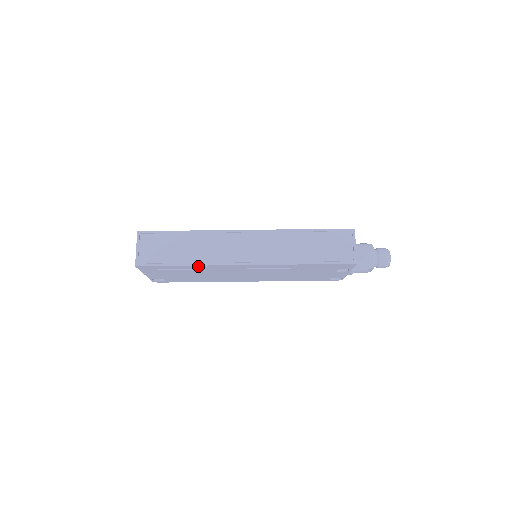
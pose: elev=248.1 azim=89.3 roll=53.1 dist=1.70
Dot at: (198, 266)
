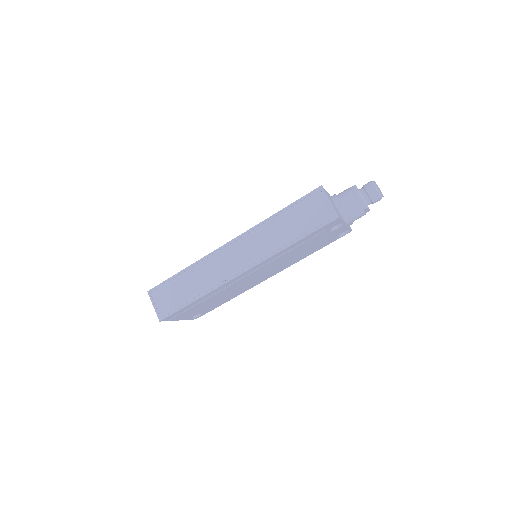
Dot at: (207, 295)
